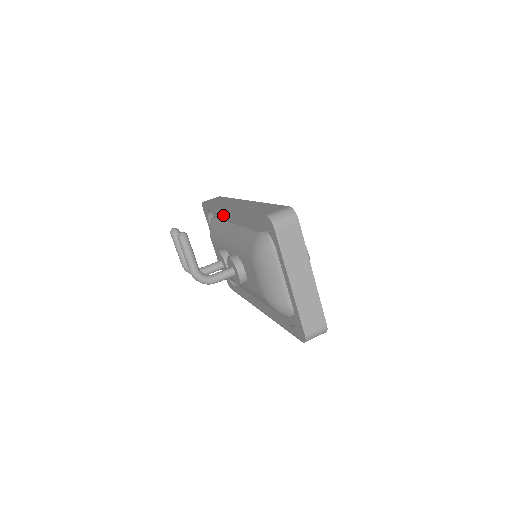
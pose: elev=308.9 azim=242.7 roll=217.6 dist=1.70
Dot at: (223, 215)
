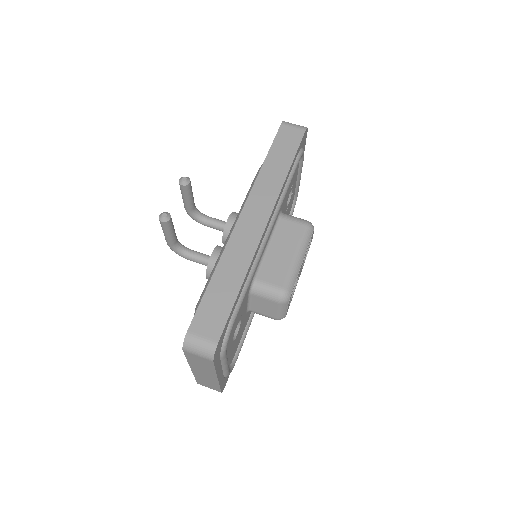
Dot at: occluded
